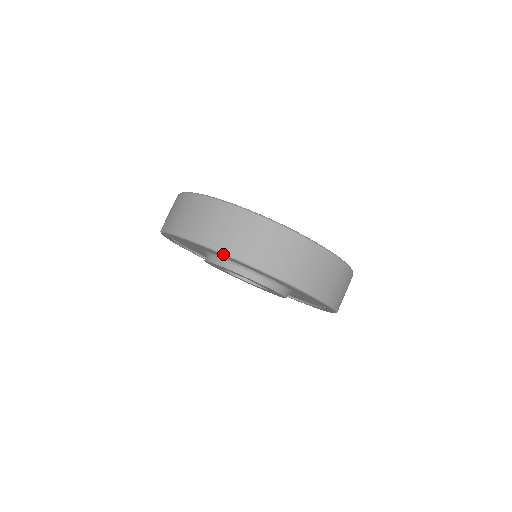
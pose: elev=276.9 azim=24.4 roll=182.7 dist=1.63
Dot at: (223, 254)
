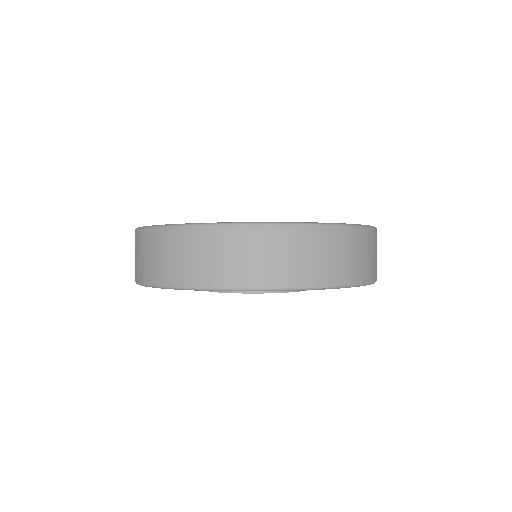
Dot at: occluded
